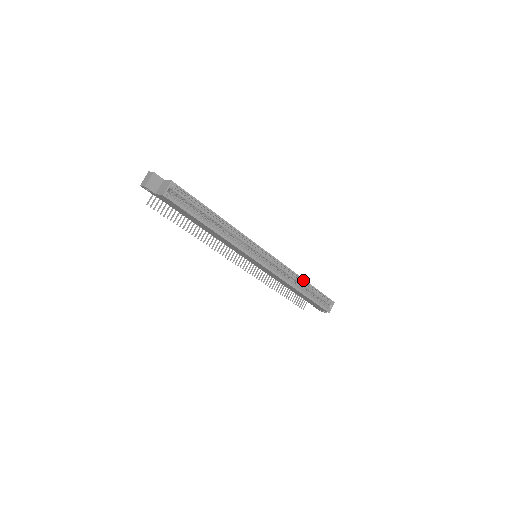
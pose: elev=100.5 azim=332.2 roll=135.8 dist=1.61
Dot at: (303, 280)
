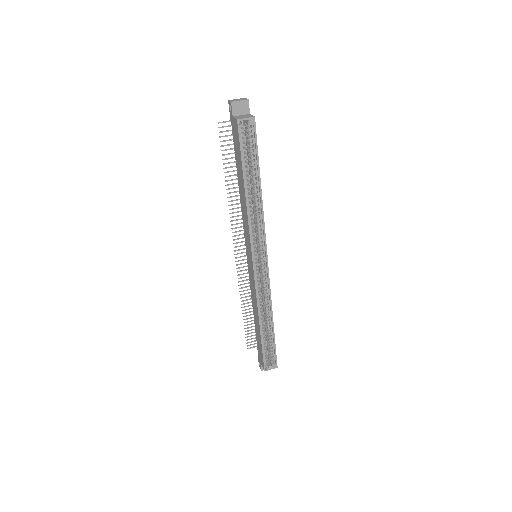
Dot at: (272, 317)
